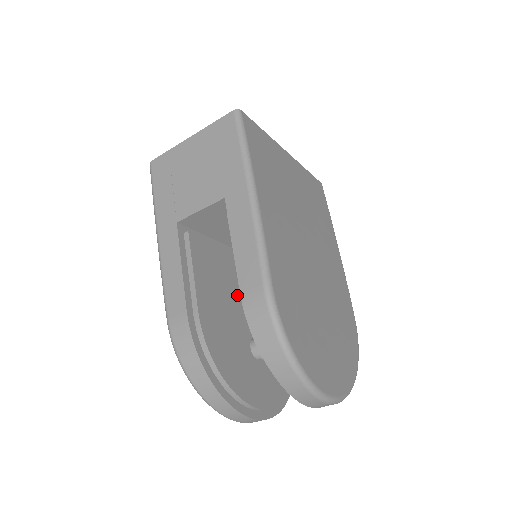
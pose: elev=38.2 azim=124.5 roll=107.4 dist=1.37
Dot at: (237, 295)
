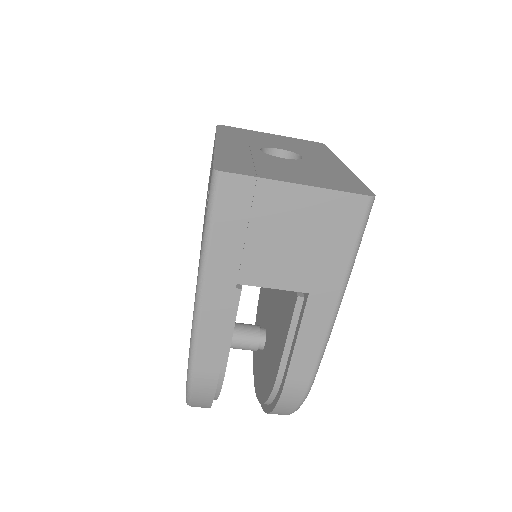
Dot at: occluded
